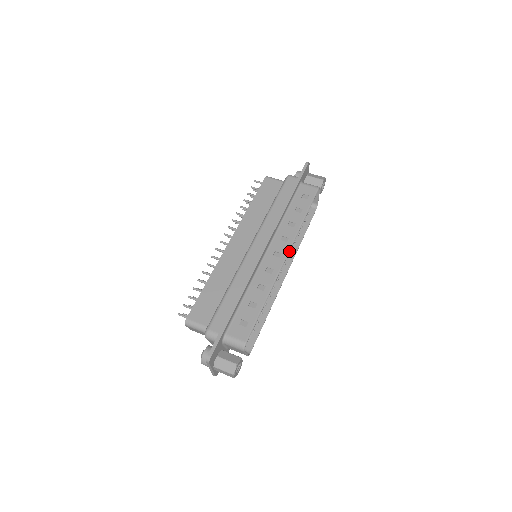
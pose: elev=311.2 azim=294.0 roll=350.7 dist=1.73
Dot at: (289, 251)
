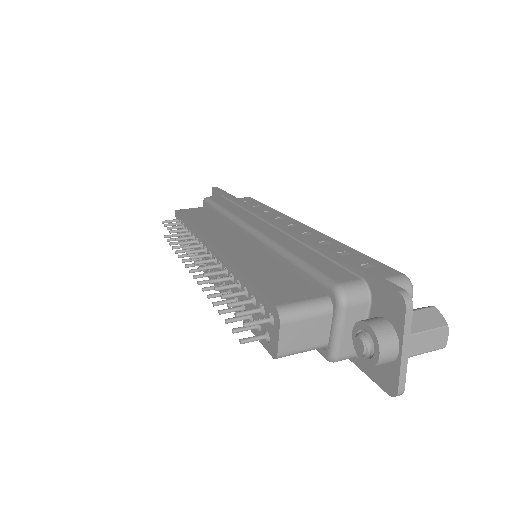
Dot at: (299, 222)
